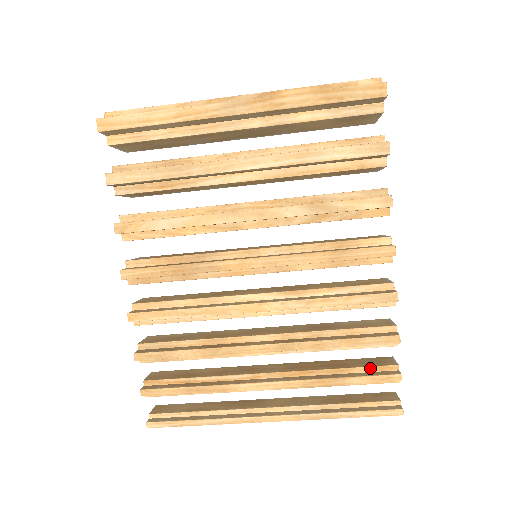
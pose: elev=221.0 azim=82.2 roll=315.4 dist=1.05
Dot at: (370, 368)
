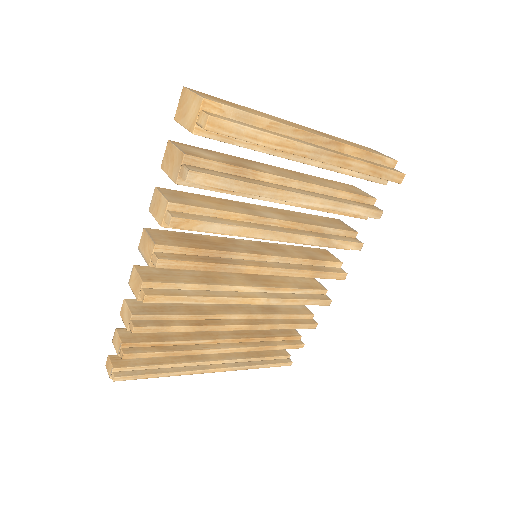
Dot at: (287, 338)
